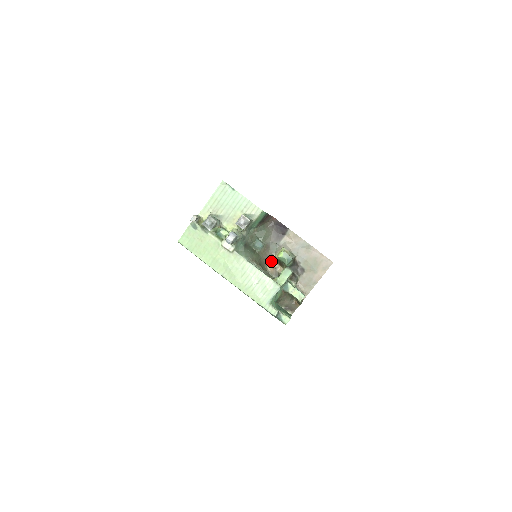
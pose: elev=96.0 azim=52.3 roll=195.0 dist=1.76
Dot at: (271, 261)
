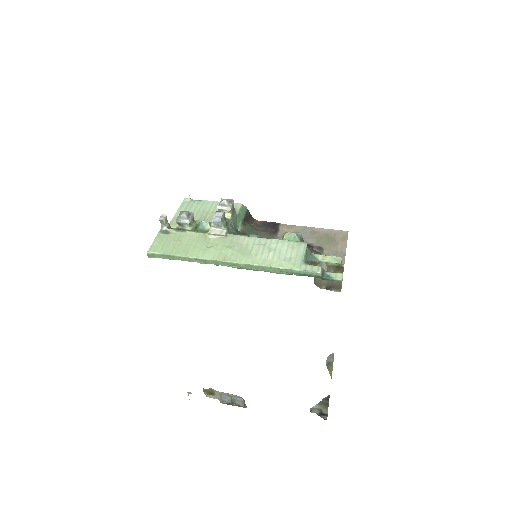
Dot at: occluded
